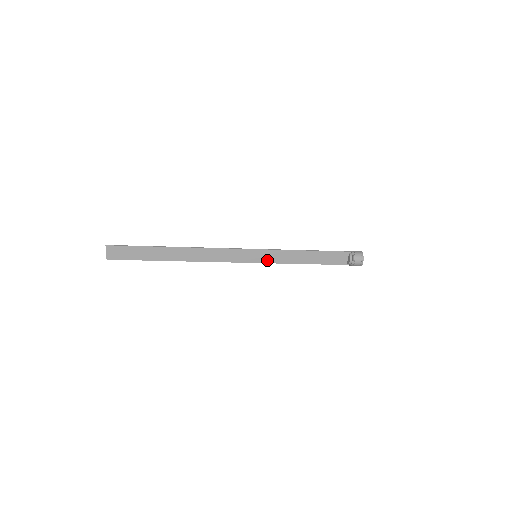
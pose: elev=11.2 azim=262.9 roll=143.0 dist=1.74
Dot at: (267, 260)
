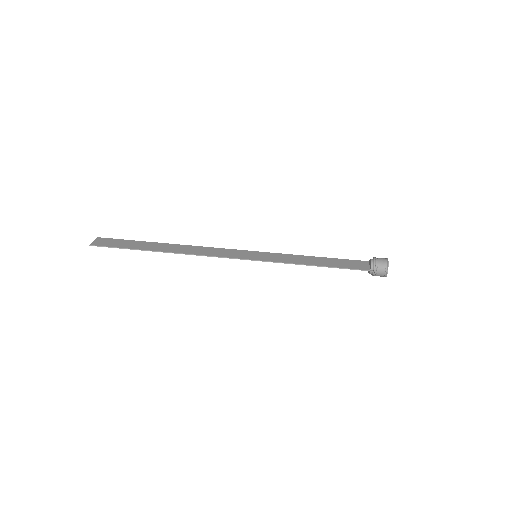
Dot at: (270, 255)
